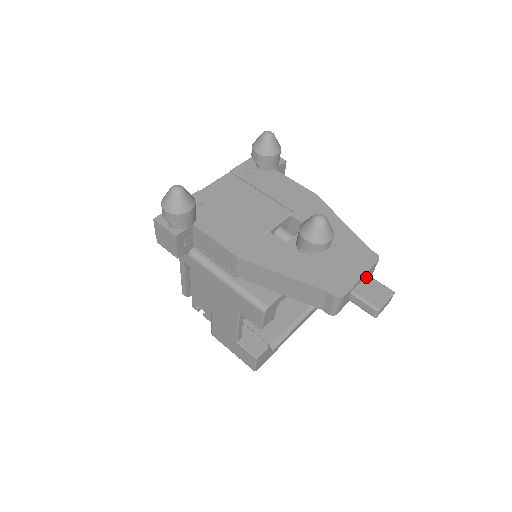
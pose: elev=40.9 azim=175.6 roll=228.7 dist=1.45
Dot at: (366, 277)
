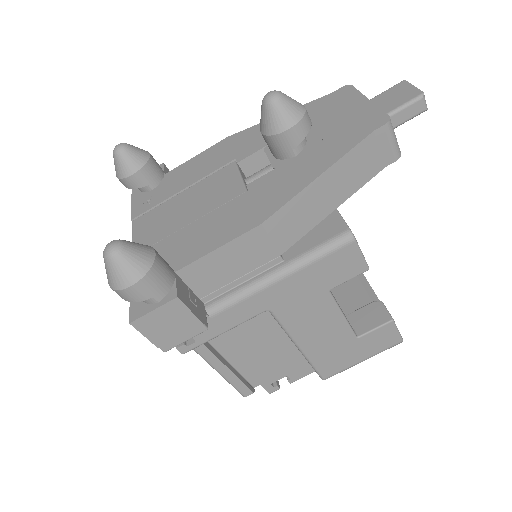
Dot at: occluded
